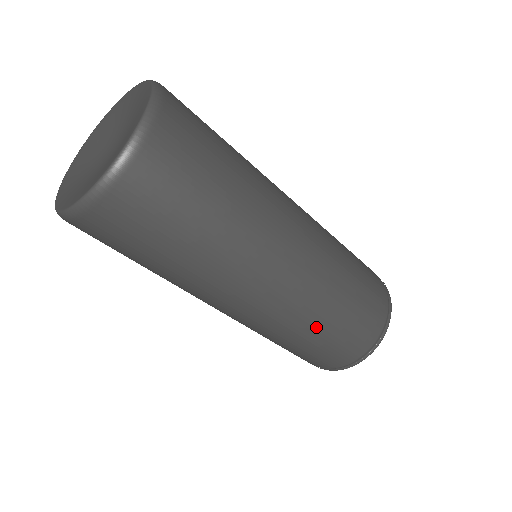
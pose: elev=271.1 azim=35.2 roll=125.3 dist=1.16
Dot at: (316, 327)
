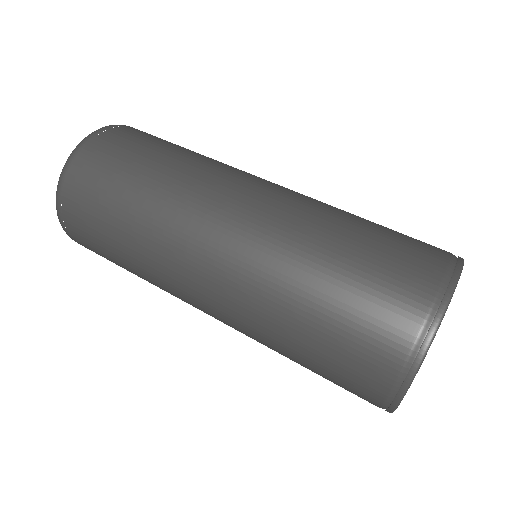
Dot at: (300, 294)
